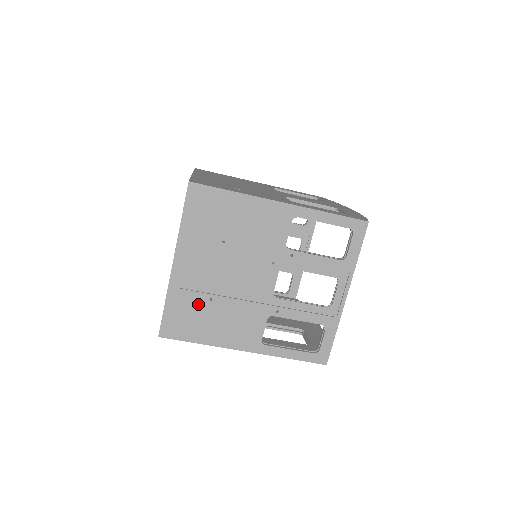
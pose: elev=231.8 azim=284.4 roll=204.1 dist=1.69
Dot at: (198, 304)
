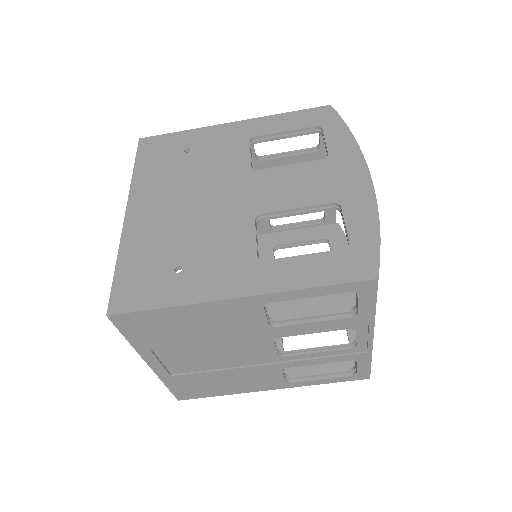
Dot at: (199, 379)
